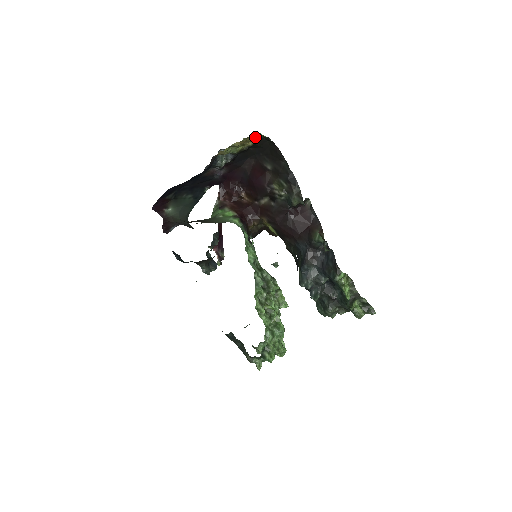
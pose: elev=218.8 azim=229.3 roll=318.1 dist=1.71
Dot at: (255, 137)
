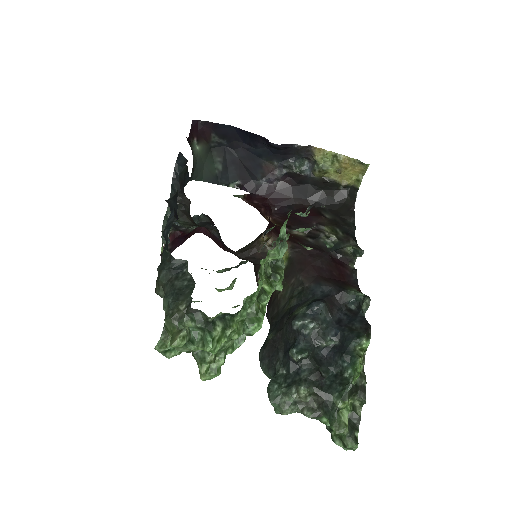
Dot at: (351, 177)
